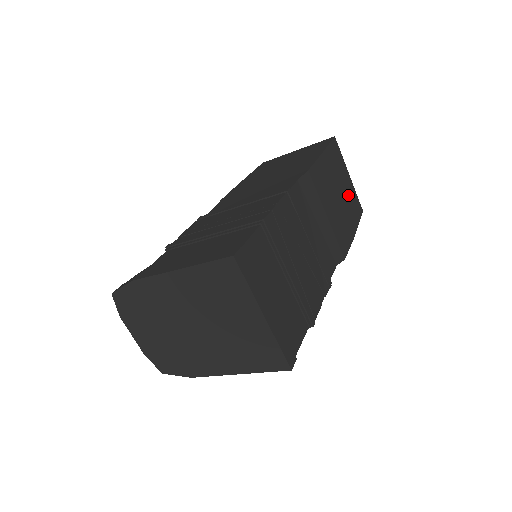
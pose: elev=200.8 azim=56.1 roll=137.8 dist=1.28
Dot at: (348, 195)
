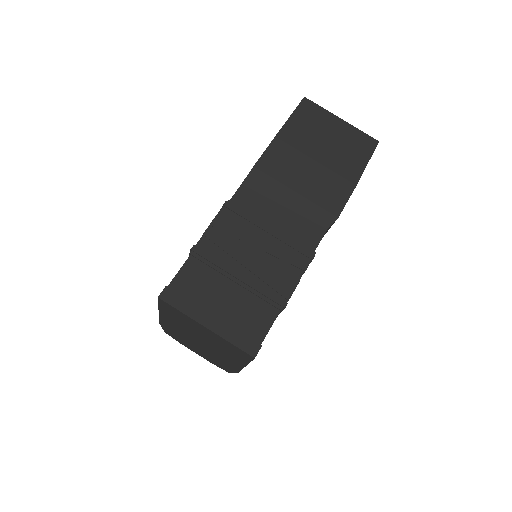
Dot at: (340, 144)
